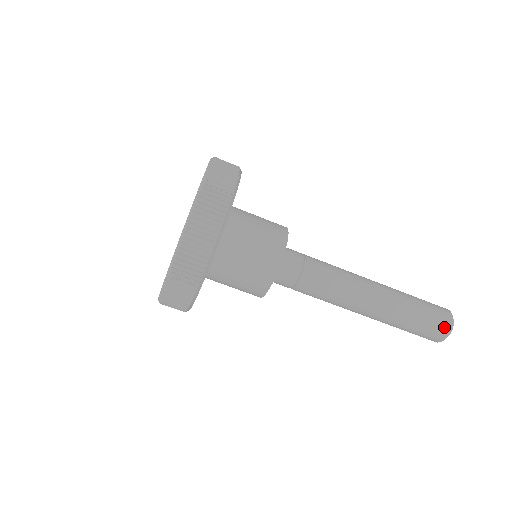
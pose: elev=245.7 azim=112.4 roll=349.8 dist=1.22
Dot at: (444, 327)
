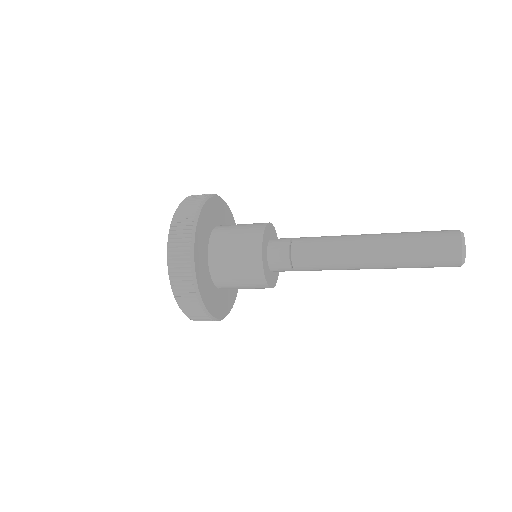
Dot at: (453, 252)
